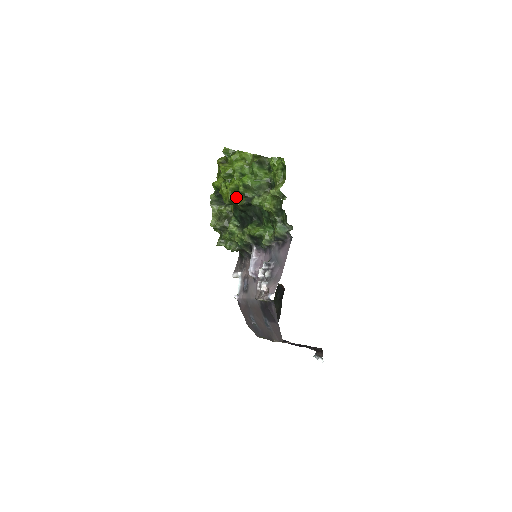
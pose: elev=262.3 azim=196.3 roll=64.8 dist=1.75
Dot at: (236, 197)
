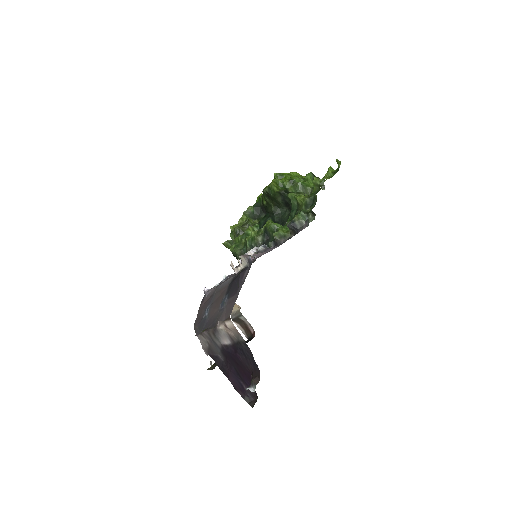
Dot at: (277, 188)
